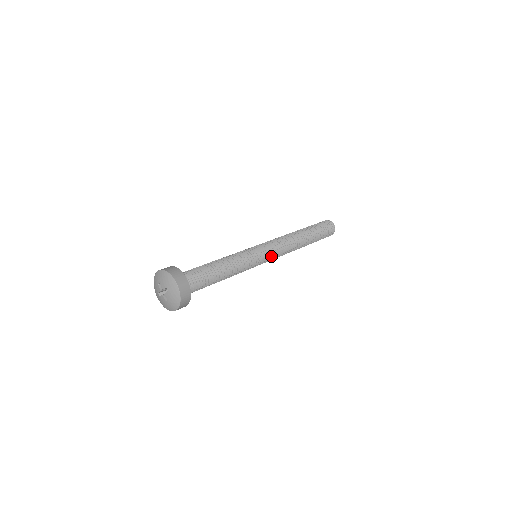
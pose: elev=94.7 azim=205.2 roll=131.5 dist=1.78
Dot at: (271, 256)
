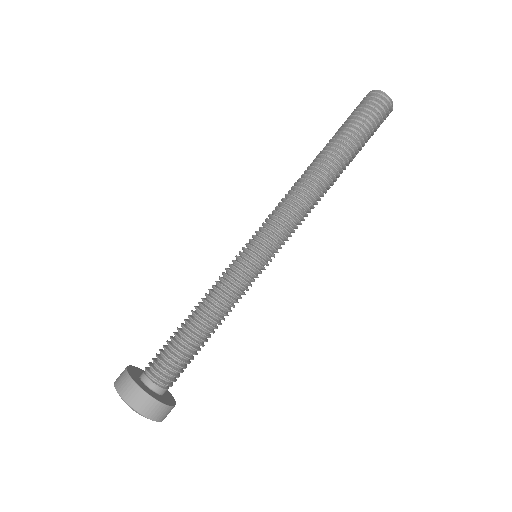
Dot at: (277, 244)
